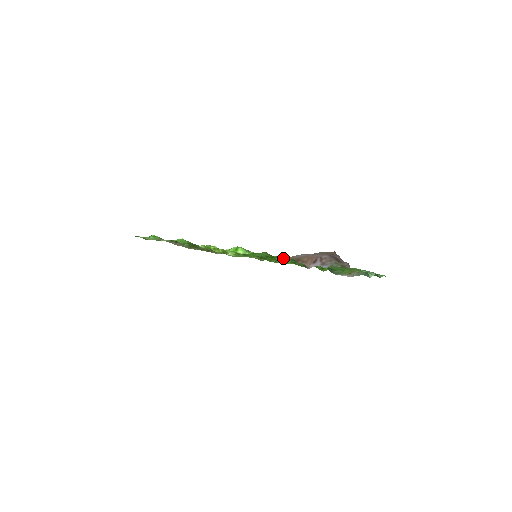
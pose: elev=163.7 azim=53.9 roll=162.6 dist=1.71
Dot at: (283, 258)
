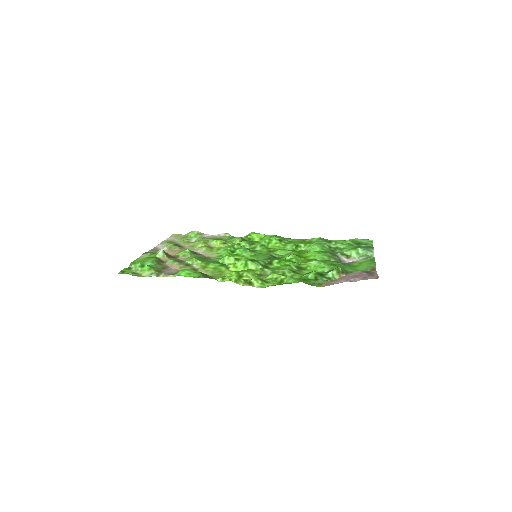
Dot at: (322, 285)
